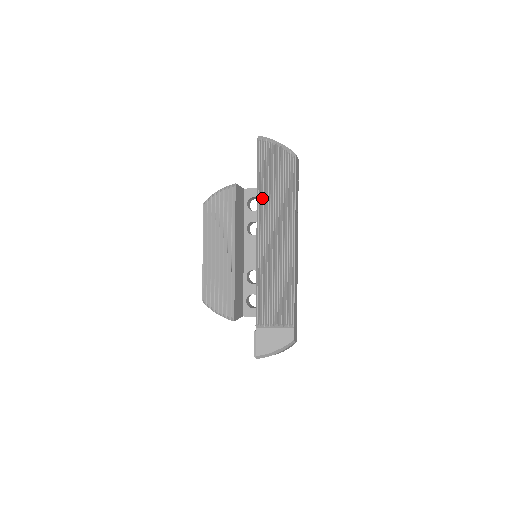
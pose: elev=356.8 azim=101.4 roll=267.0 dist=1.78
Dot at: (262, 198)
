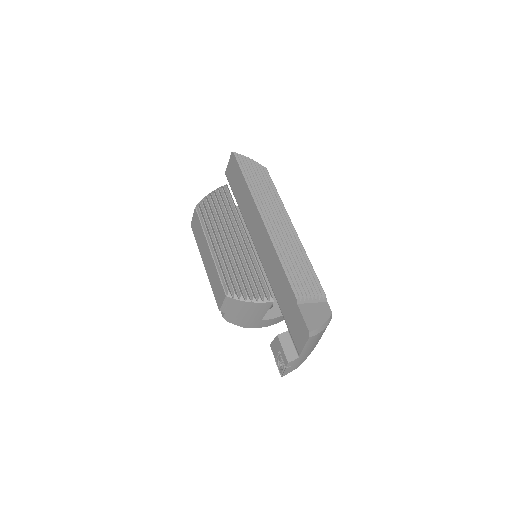
Dot at: (255, 193)
